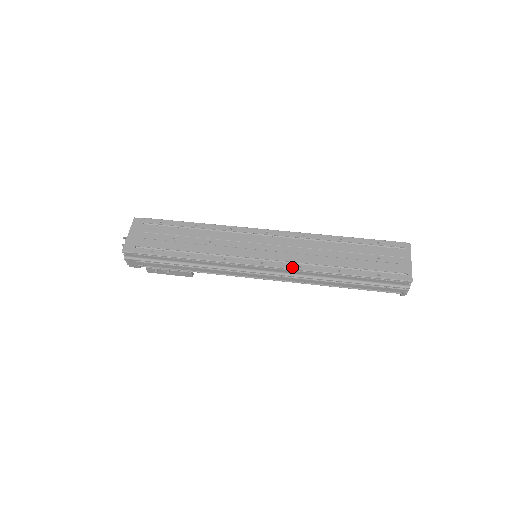
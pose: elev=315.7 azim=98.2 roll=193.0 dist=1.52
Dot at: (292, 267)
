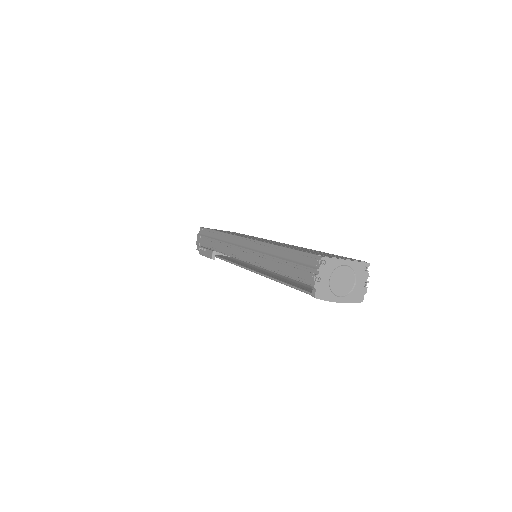
Dot at: (257, 240)
